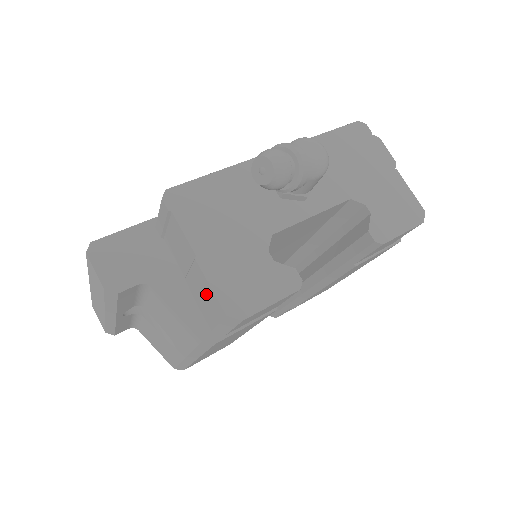
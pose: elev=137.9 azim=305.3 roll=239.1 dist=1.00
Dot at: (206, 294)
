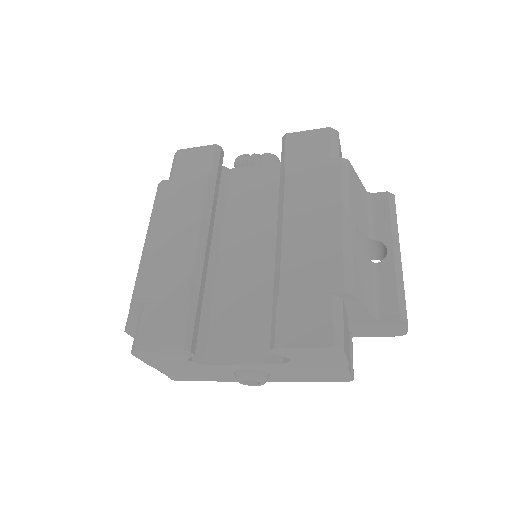
Dot at: occluded
